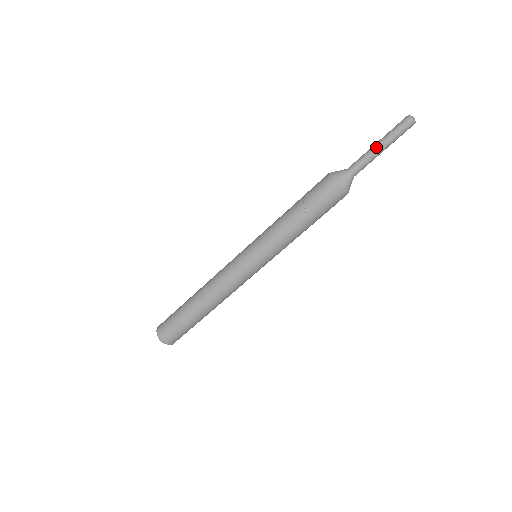
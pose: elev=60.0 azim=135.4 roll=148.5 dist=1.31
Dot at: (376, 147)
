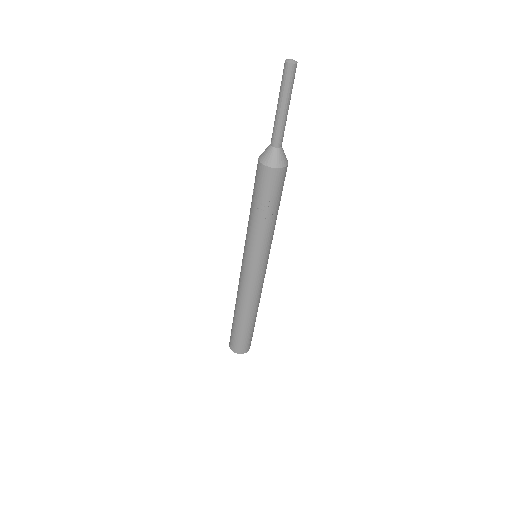
Dot at: (278, 111)
